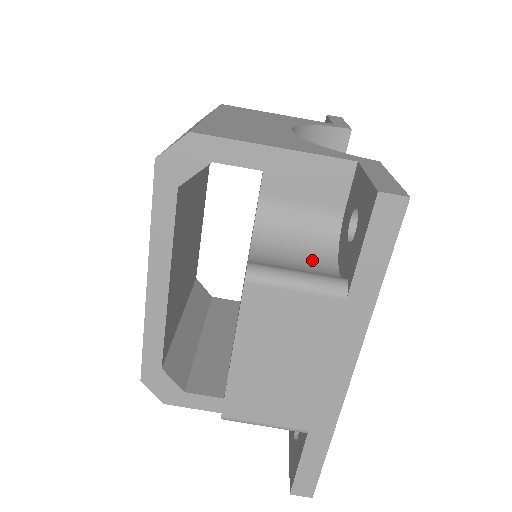
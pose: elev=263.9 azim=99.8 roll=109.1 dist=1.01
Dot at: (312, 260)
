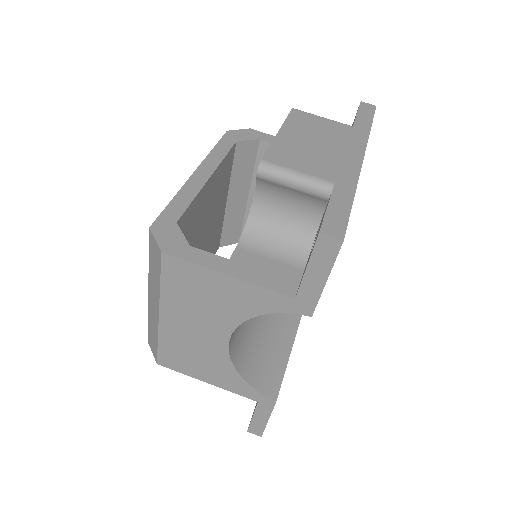
Dot at: occluded
